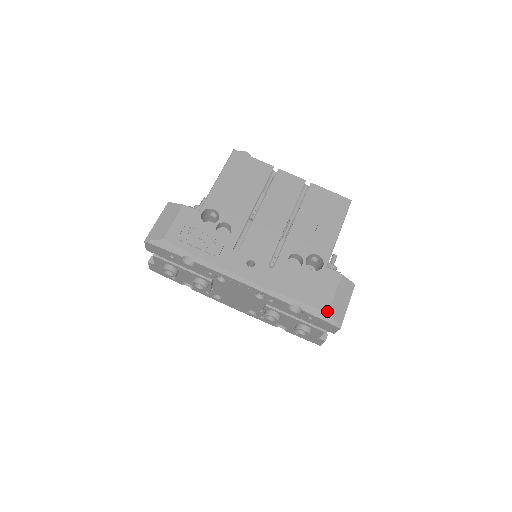
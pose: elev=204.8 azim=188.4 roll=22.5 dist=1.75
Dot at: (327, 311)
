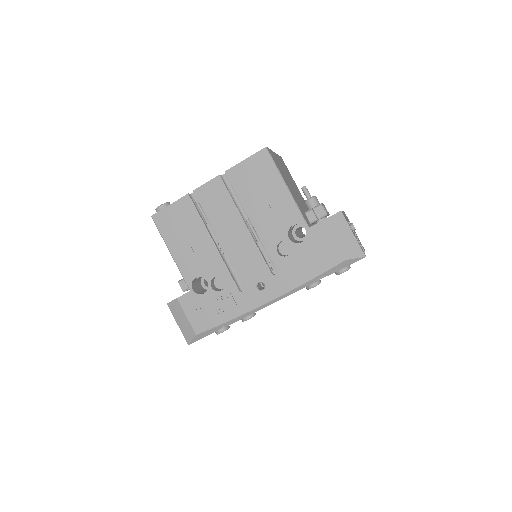
Dot at: (344, 260)
